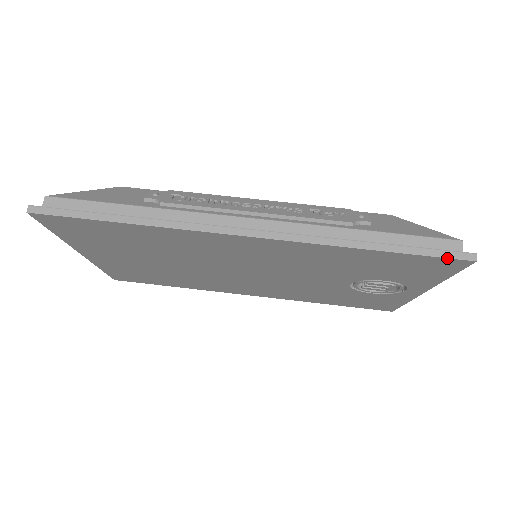
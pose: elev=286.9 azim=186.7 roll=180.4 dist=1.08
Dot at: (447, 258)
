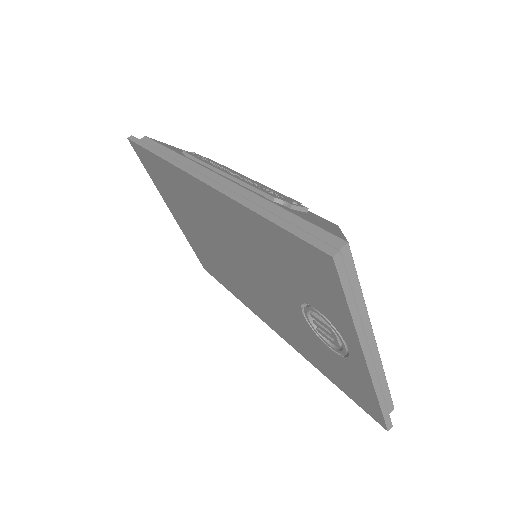
Dot at: (309, 243)
